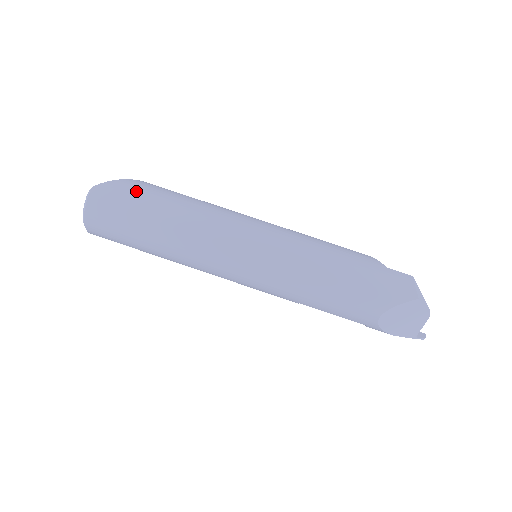
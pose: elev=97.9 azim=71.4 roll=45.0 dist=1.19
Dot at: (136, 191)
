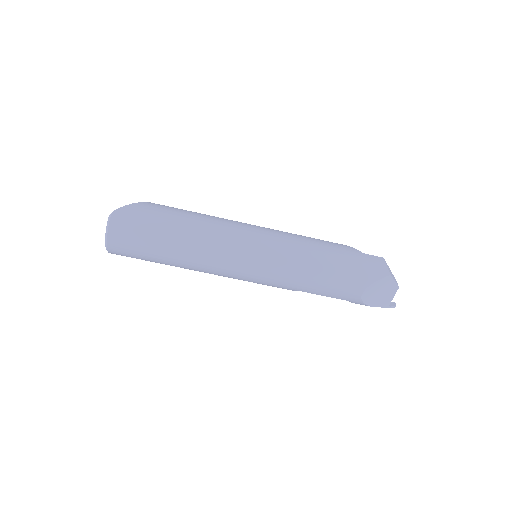
Dot at: (151, 212)
